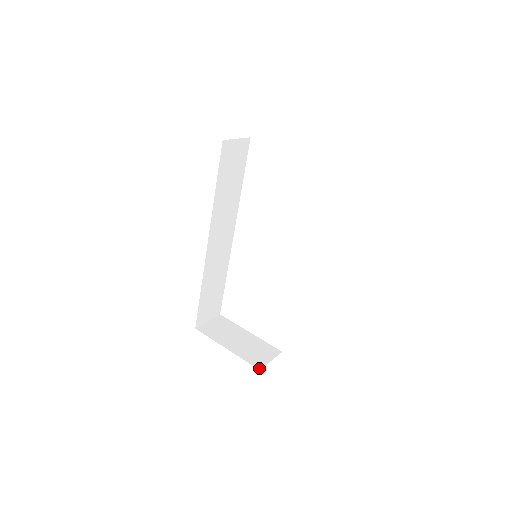
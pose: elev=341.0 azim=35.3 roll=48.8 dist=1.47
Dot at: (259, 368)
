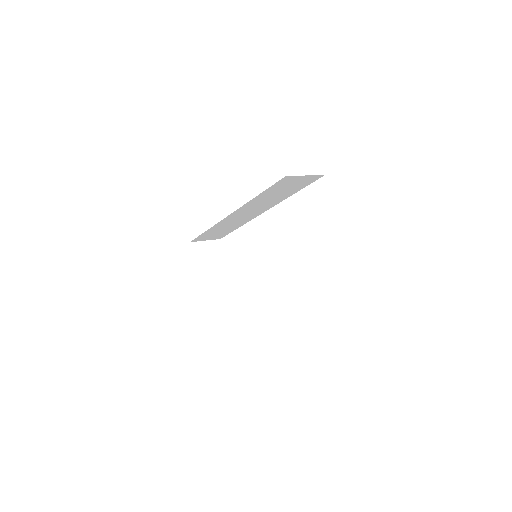
Dot at: (205, 312)
